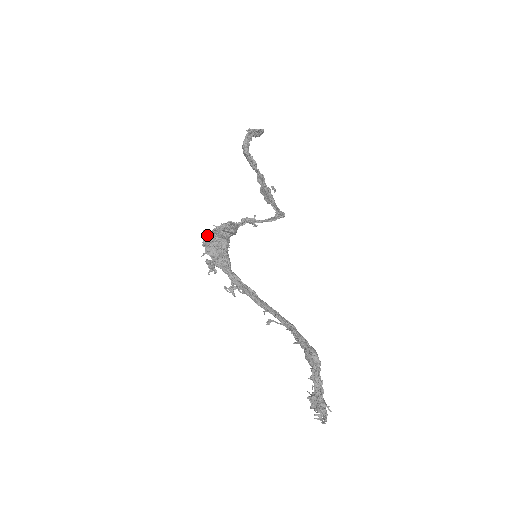
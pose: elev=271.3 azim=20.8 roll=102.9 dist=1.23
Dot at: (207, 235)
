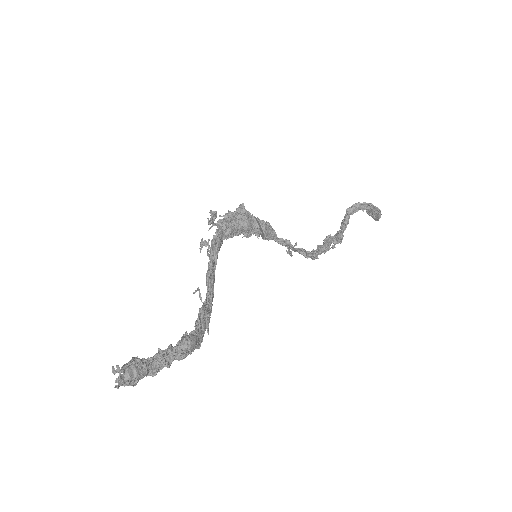
Dot at: (242, 210)
